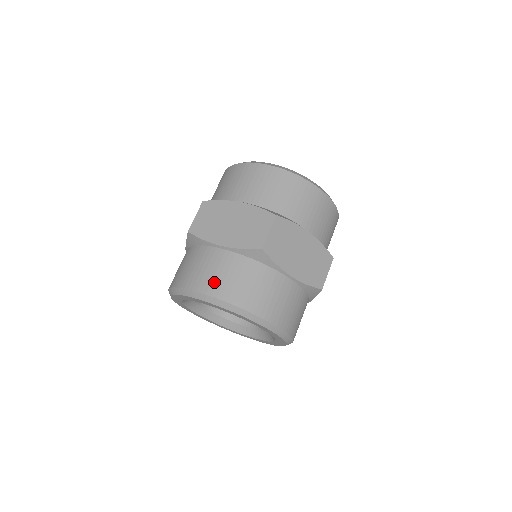
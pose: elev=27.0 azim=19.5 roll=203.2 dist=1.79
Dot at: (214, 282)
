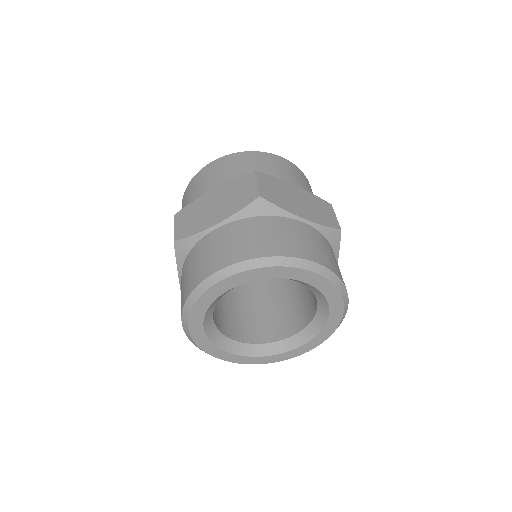
Dot at: (319, 253)
